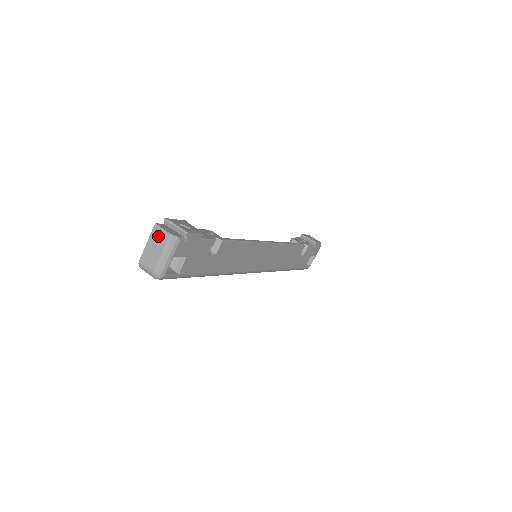
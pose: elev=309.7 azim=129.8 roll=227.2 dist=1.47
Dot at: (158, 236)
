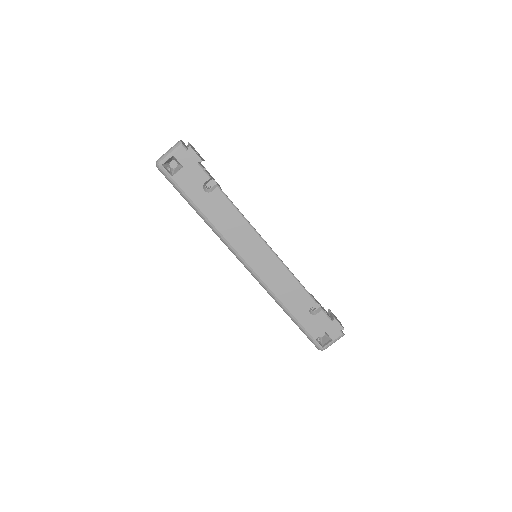
Dot at: occluded
